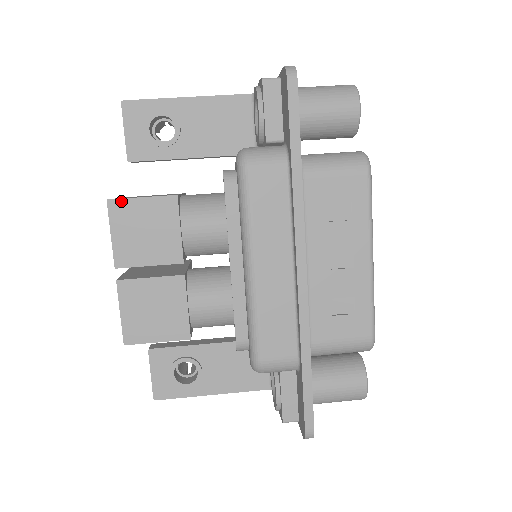
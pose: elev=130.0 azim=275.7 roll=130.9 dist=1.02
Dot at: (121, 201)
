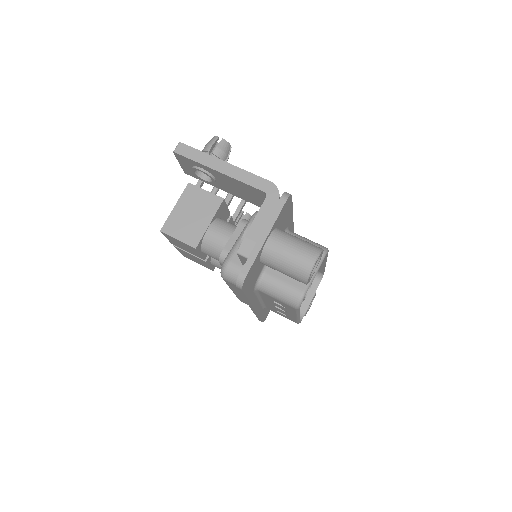
Dot at: (167, 235)
